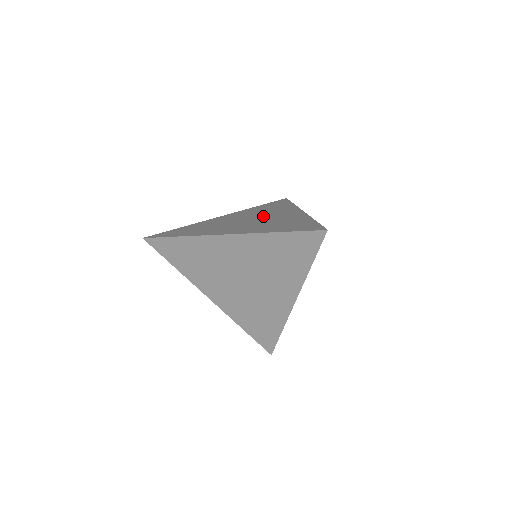
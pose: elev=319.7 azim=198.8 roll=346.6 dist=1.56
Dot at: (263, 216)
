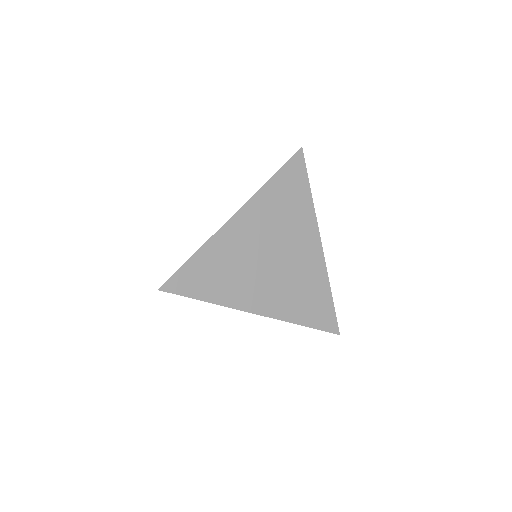
Dot at: occluded
